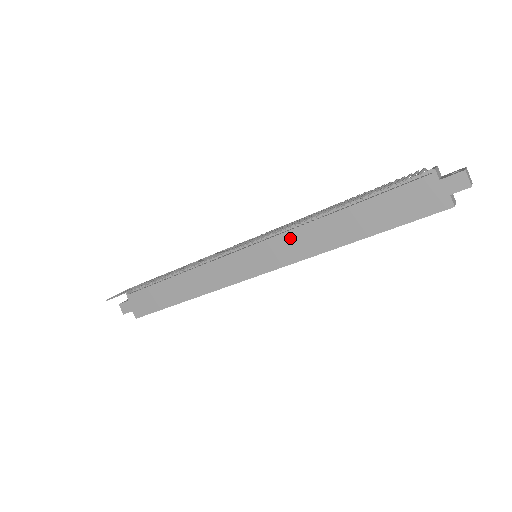
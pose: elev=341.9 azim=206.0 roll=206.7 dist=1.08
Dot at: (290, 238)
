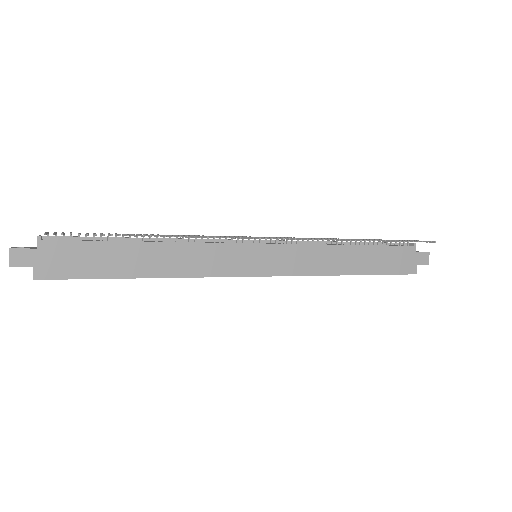
Dot at: (303, 251)
